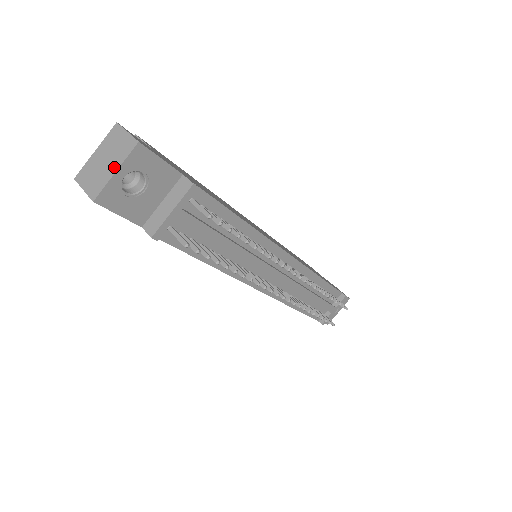
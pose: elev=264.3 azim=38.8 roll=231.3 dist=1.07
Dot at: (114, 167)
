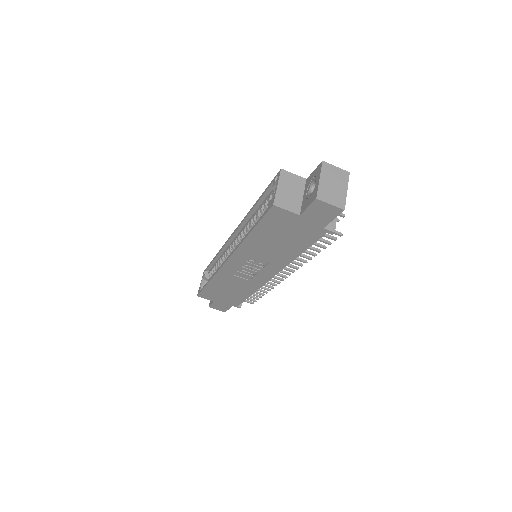
Dot at: (344, 188)
